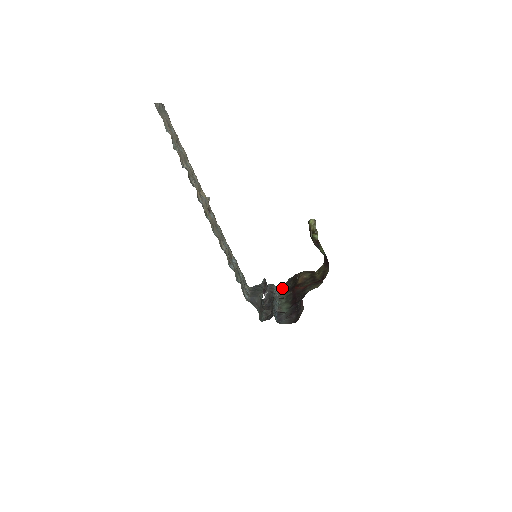
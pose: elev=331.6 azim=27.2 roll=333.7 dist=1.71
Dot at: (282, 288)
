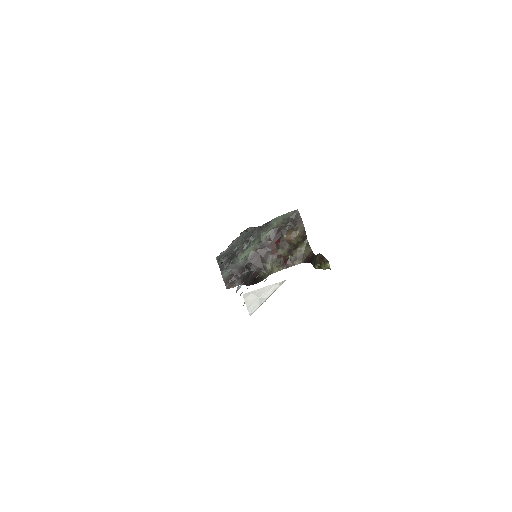
Dot at: (277, 220)
